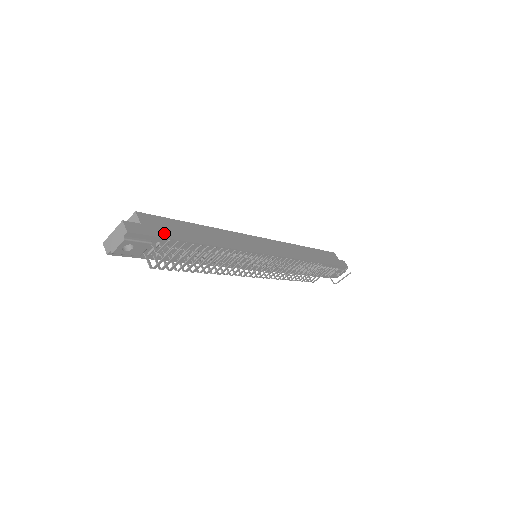
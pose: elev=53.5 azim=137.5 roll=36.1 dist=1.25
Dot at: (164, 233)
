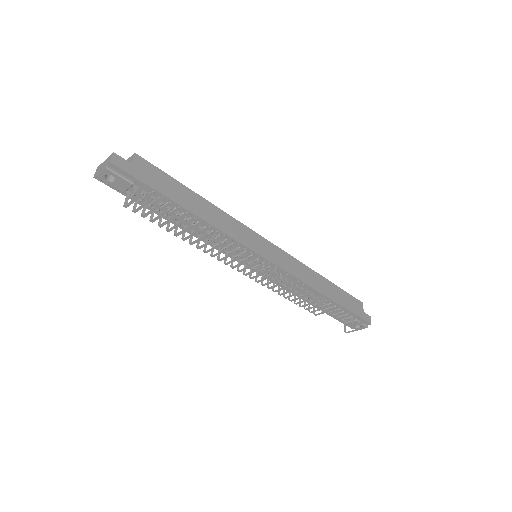
Dot at: (151, 182)
